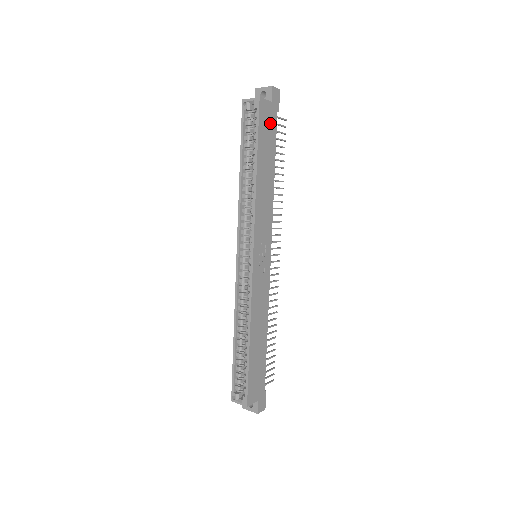
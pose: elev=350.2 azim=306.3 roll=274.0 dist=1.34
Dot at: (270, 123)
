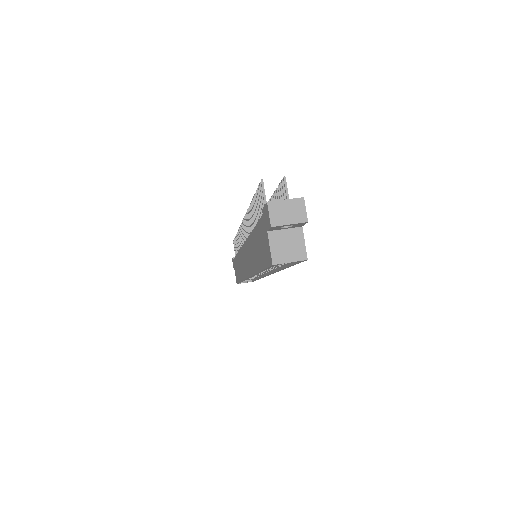
Dot at: occluded
